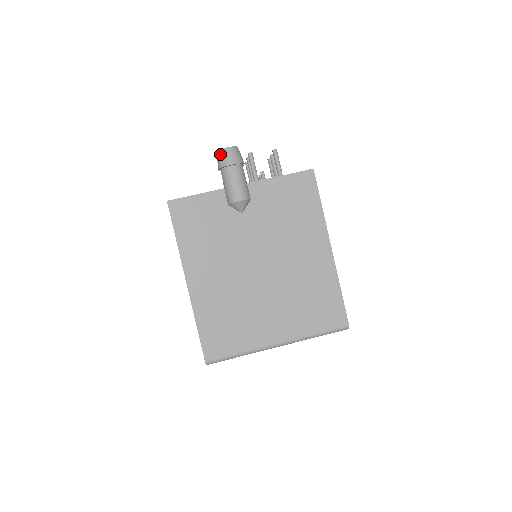
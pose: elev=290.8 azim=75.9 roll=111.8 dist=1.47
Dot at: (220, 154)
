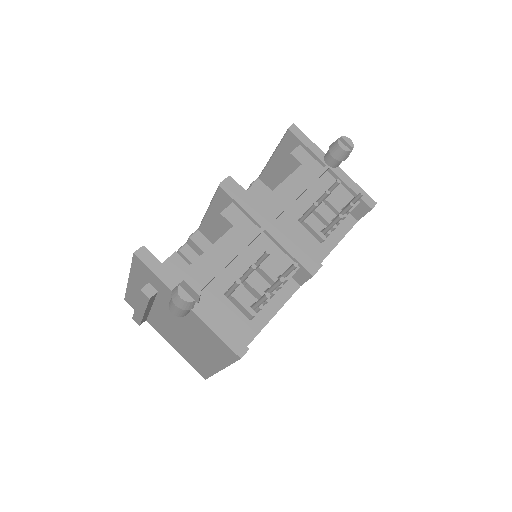
Dot at: (176, 291)
